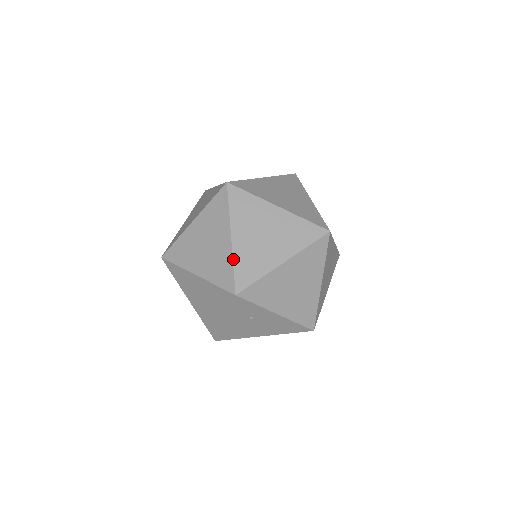
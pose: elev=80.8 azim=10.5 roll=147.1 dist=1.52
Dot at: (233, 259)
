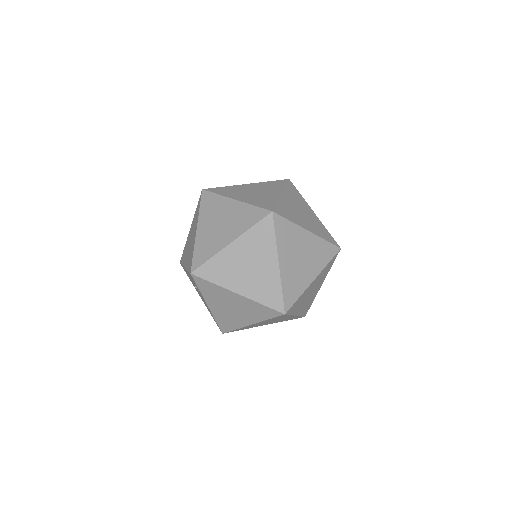
Dot at: (215, 255)
